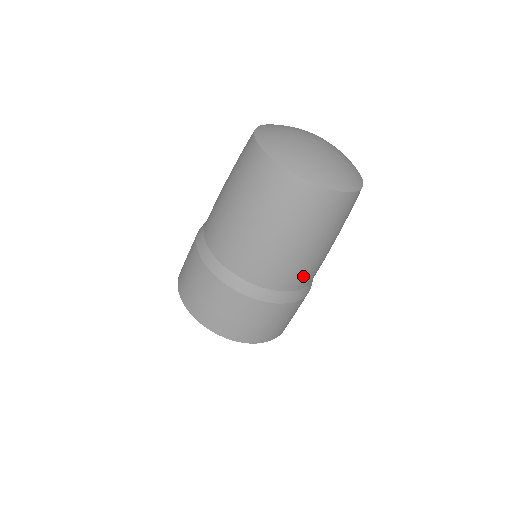
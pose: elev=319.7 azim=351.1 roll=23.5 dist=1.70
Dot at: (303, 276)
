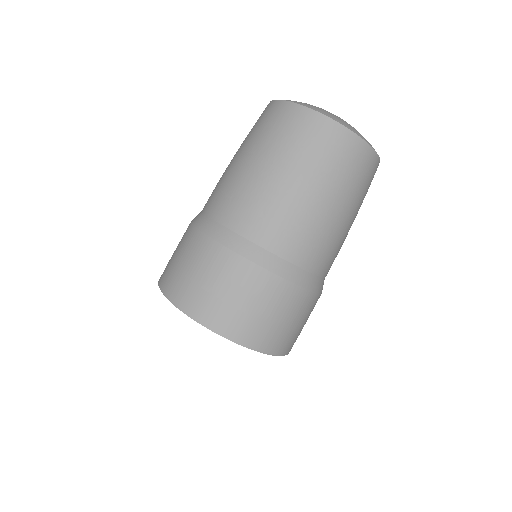
Dot at: (334, 259)
